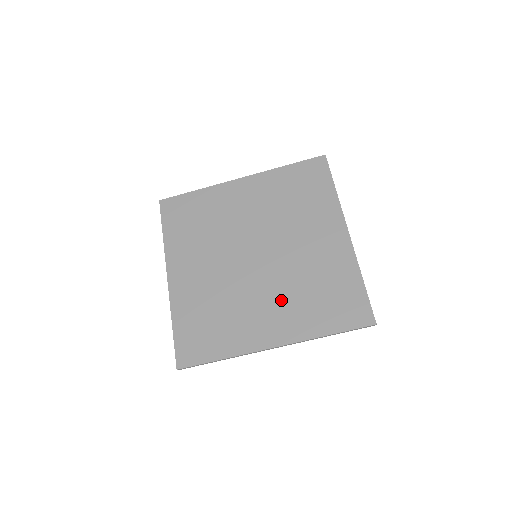
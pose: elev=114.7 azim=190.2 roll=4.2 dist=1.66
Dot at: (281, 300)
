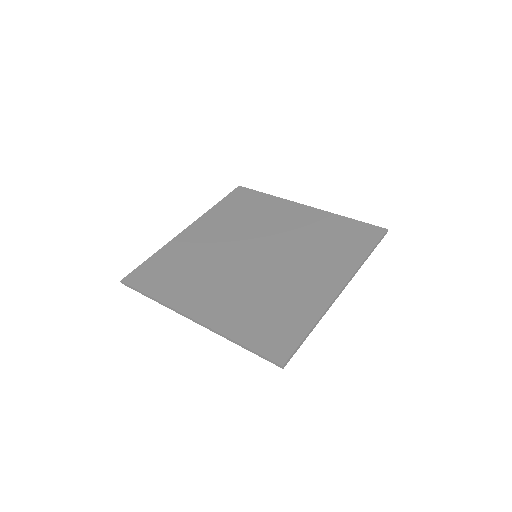
Dot at: (310, 262)
